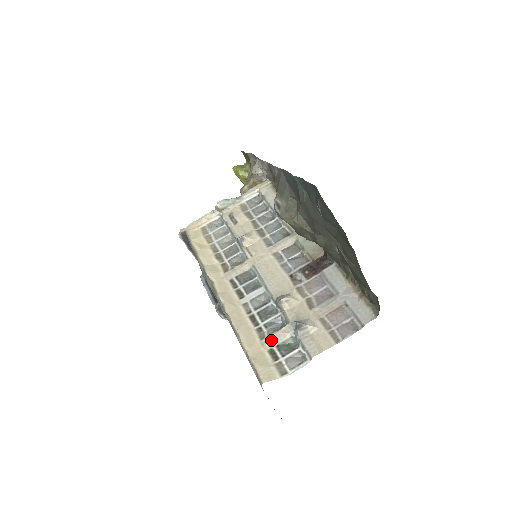
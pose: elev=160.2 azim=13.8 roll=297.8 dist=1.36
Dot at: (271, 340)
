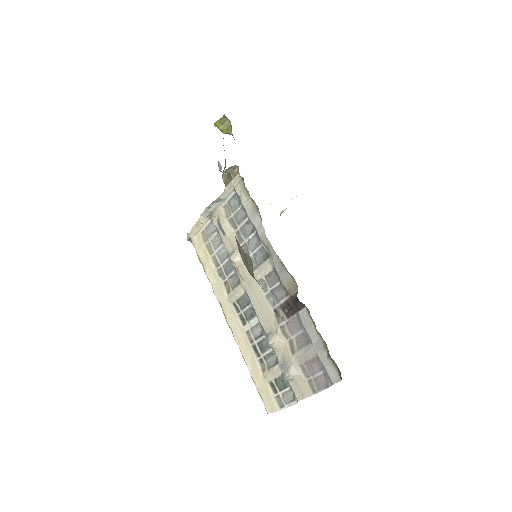
Dot at: (269, 375)
